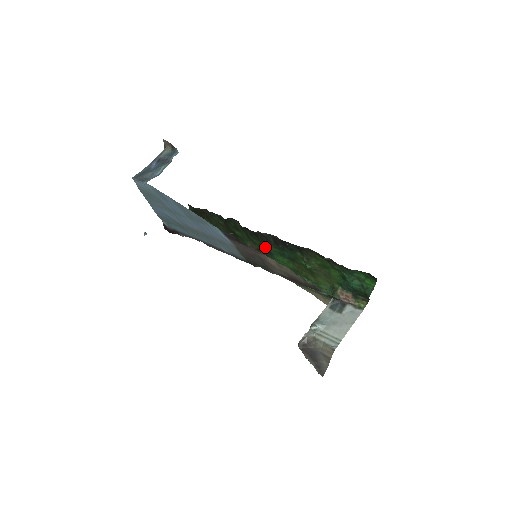
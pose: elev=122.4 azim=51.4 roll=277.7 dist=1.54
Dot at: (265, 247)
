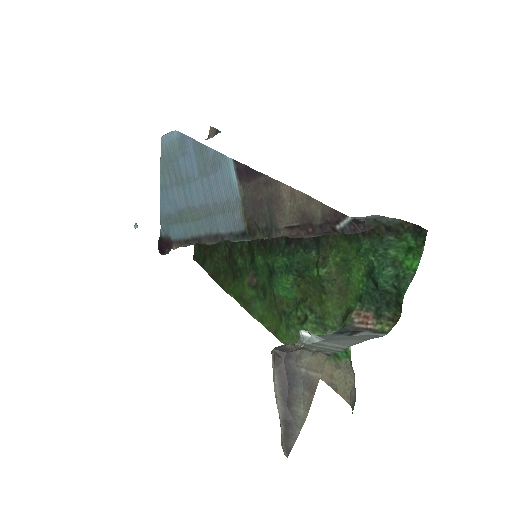
Dot at: (269, 264)
